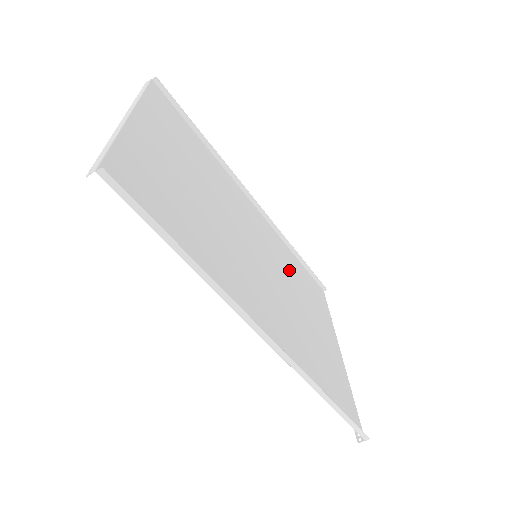
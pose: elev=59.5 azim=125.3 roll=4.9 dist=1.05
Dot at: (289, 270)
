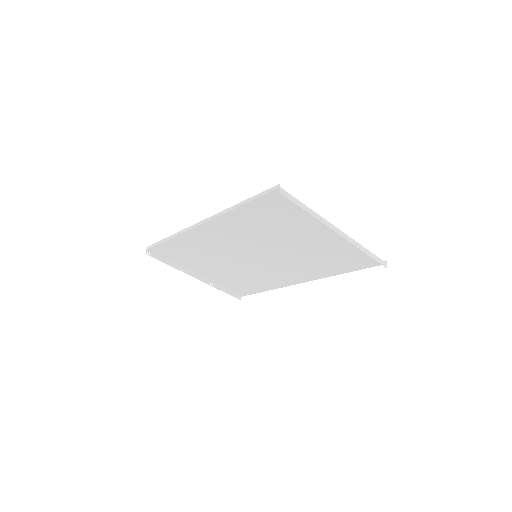
Dot at: (310, 261)
